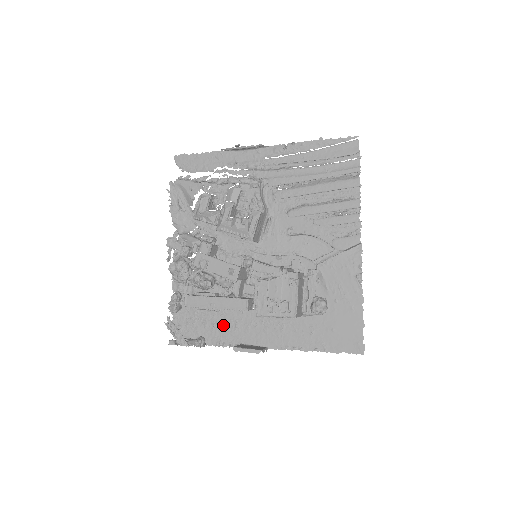
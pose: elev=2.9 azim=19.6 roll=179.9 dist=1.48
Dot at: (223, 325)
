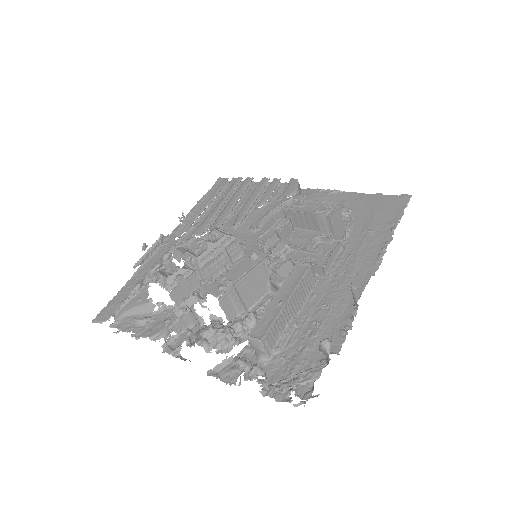
Dot at: (319, 323)
